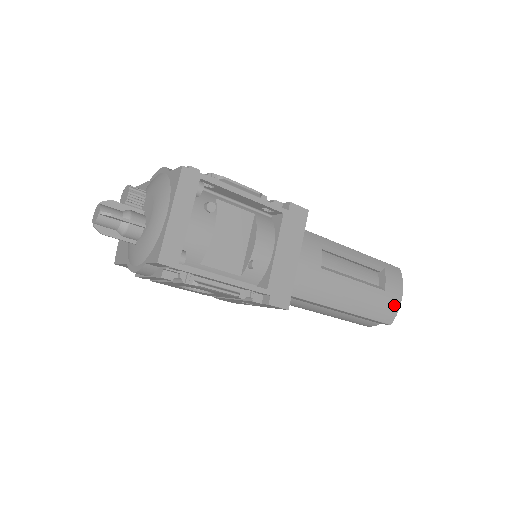
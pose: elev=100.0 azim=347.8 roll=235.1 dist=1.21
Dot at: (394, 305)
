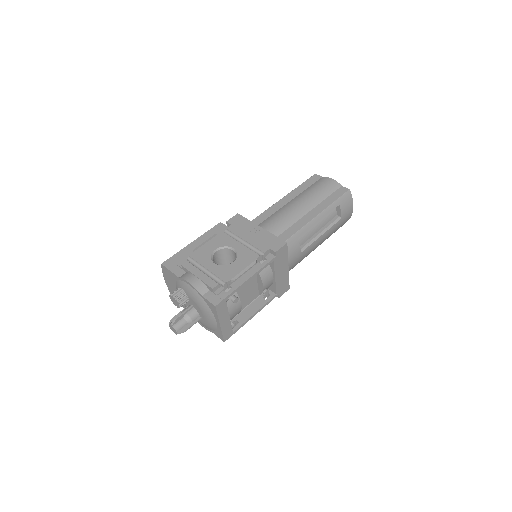
Dot at: (348, 217)
